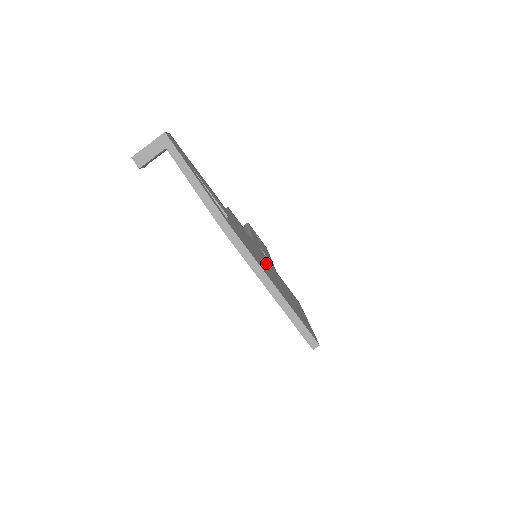
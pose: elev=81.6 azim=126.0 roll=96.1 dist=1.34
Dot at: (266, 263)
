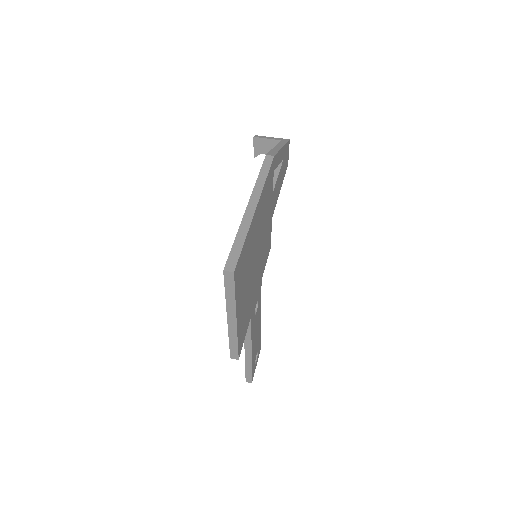
Dot at: (258, 264)
